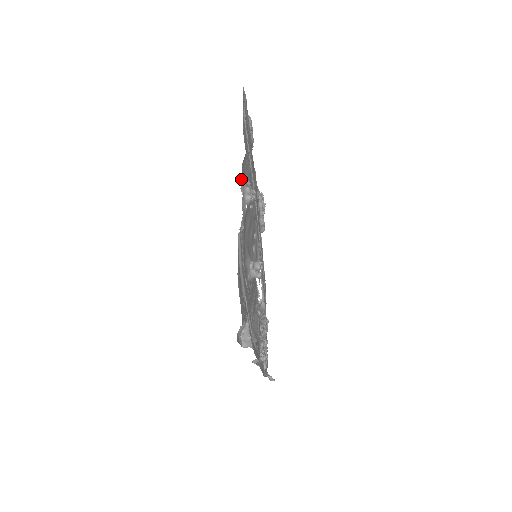
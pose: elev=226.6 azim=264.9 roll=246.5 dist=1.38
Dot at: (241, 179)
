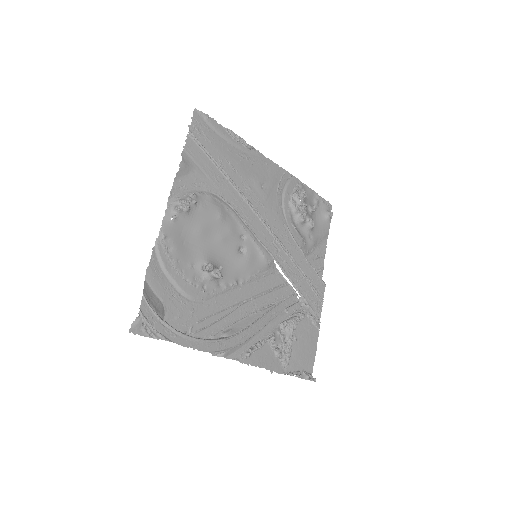
Dot at: (170, 194)
